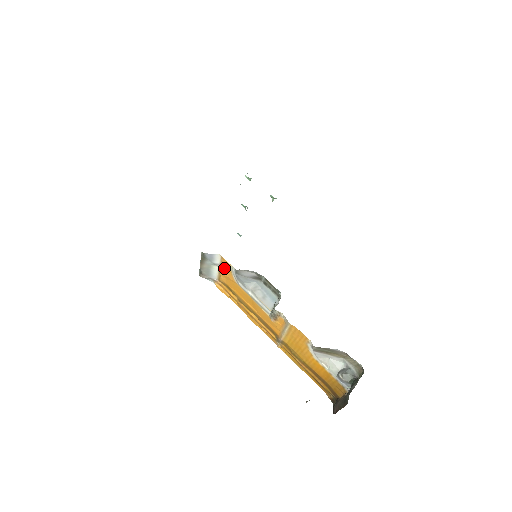
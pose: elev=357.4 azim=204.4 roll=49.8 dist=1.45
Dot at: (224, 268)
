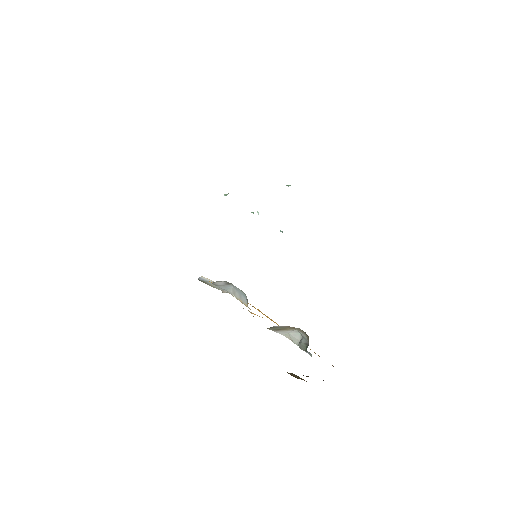
Dot at: occluded
